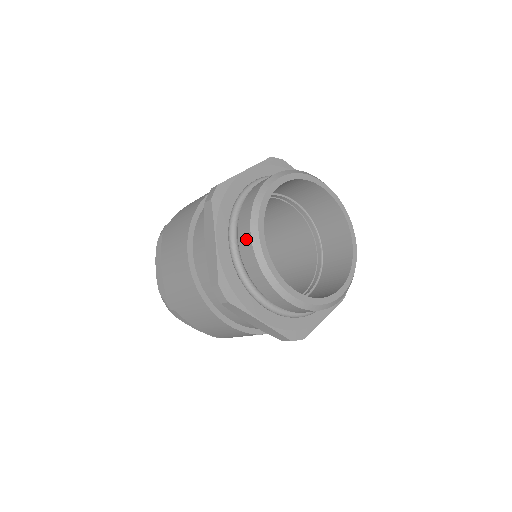
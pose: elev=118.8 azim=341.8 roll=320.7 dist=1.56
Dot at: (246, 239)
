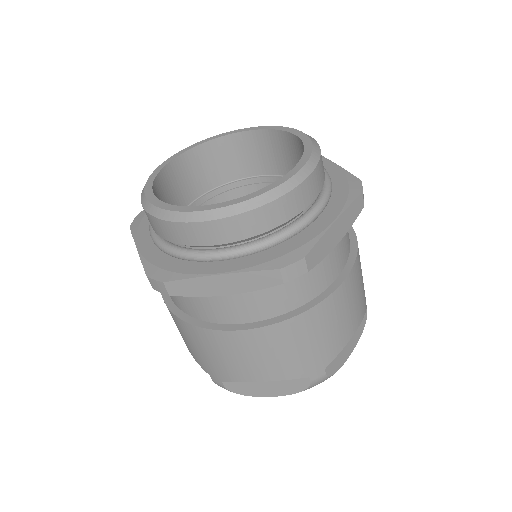
Dot at: occluded
